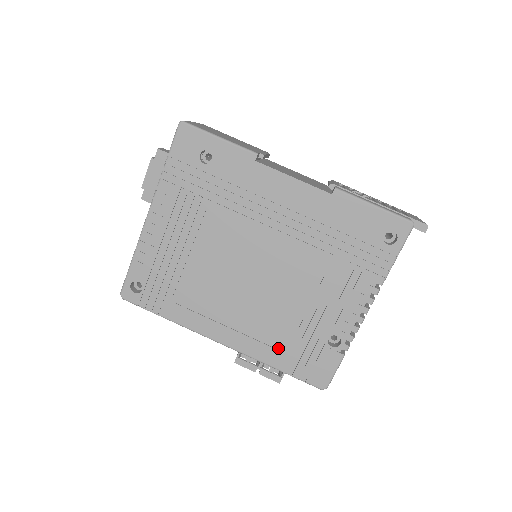
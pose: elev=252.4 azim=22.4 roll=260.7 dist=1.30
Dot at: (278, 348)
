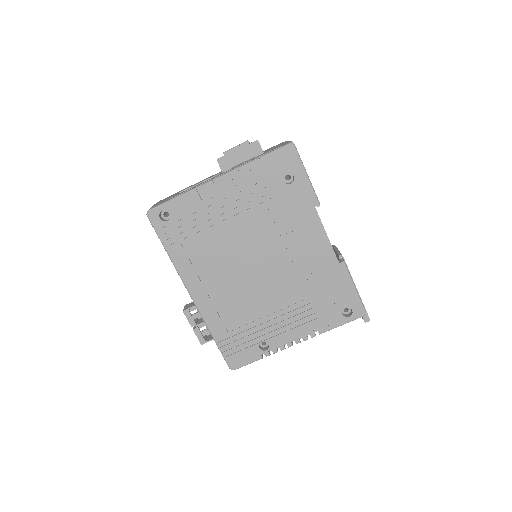
Dot at: (226, 325)
